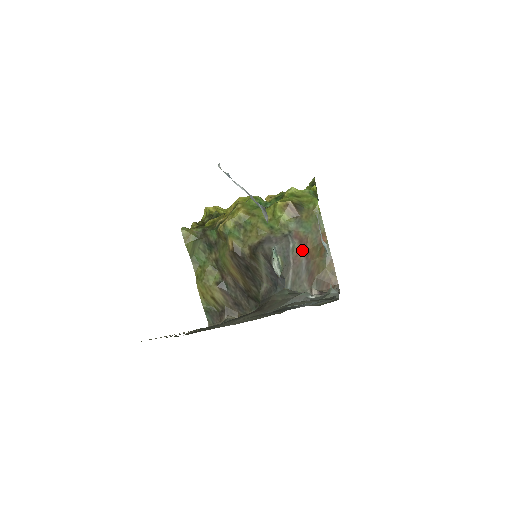
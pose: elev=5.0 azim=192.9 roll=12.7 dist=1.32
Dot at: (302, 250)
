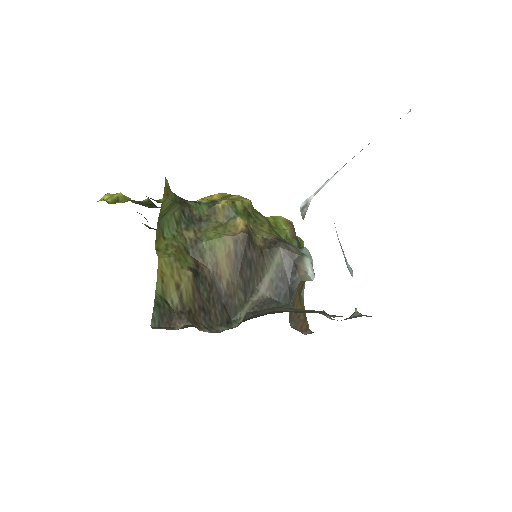
Dot at: occluded
